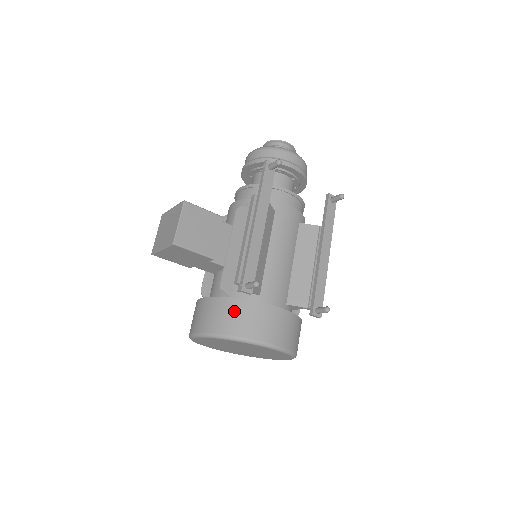
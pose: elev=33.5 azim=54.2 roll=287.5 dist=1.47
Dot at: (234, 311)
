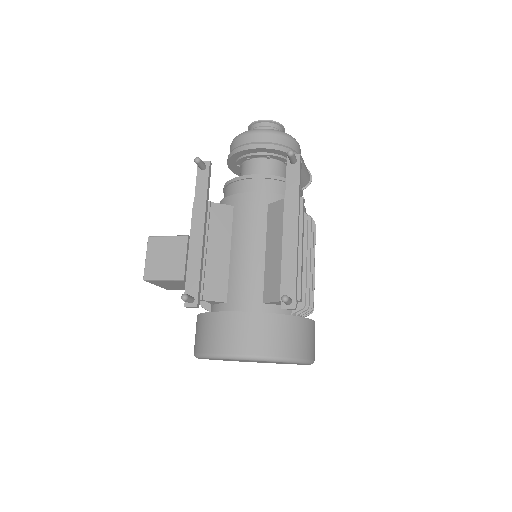
Dot at: (200, 327)
